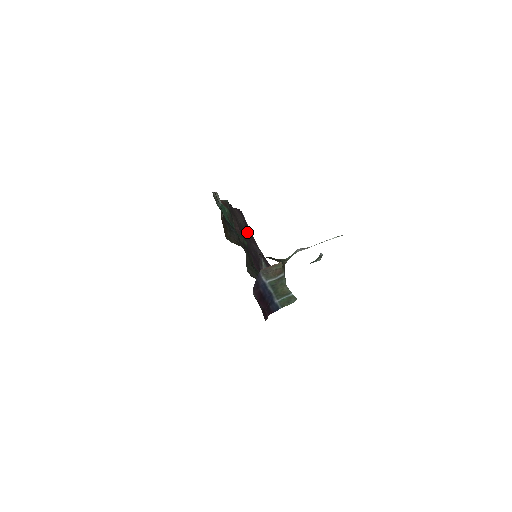
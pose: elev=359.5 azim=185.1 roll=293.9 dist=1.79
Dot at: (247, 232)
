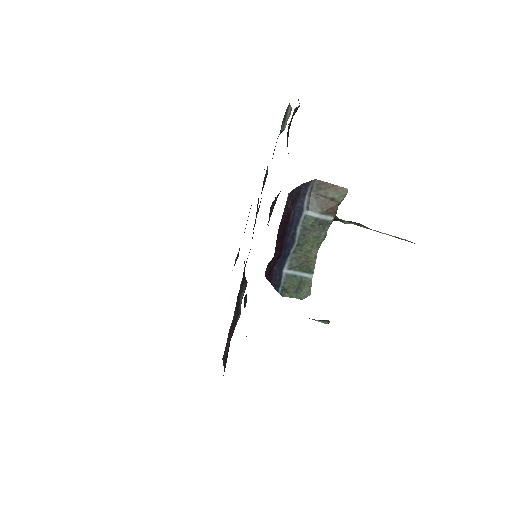
Dot at: occluded
